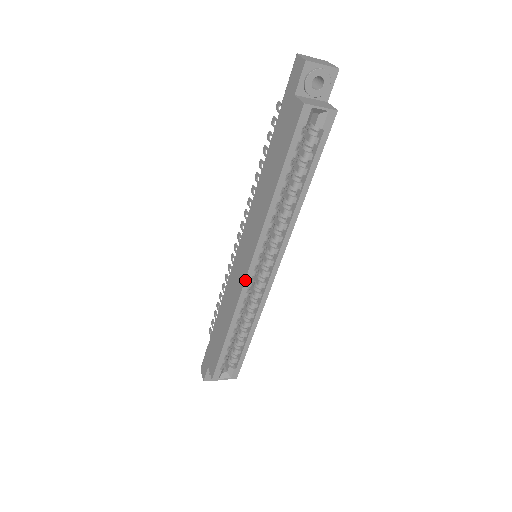
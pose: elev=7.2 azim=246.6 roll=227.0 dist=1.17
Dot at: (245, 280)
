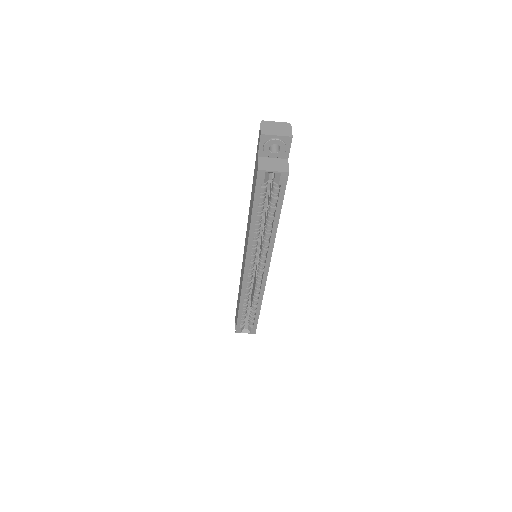
Dot at: (243, 276)
